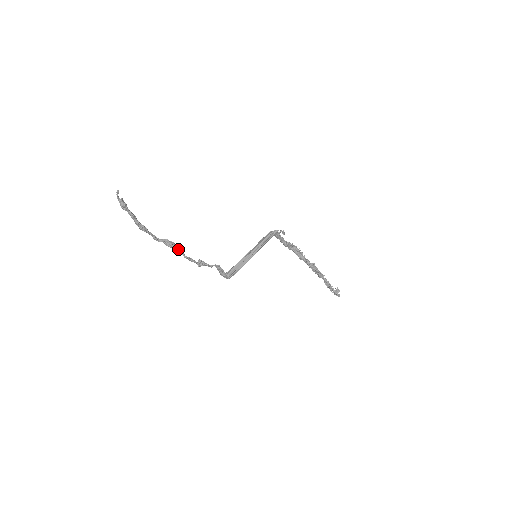
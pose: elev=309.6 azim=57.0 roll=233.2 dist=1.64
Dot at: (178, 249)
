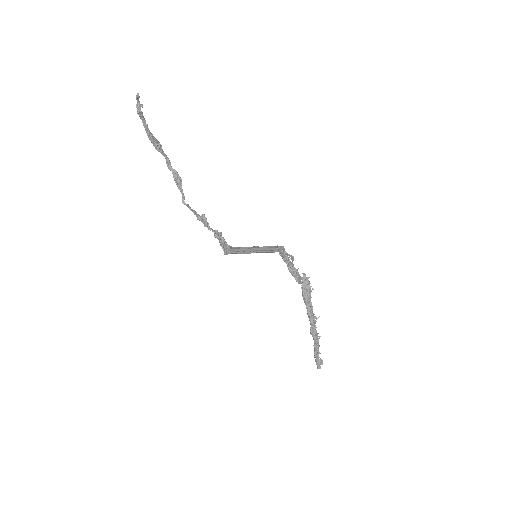
Dot at: (180, 189)
